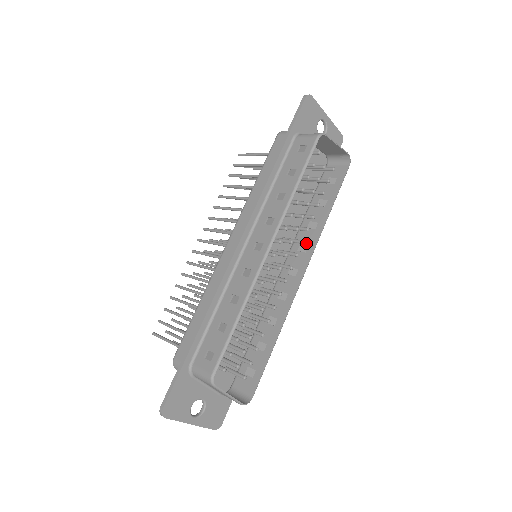
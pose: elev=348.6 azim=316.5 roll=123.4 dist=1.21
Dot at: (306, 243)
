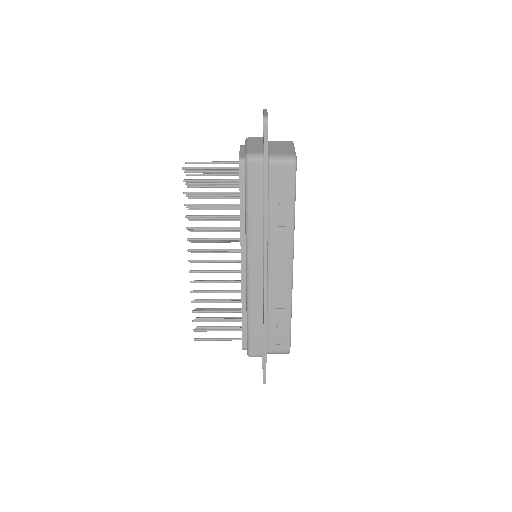
Dot at: occluded
